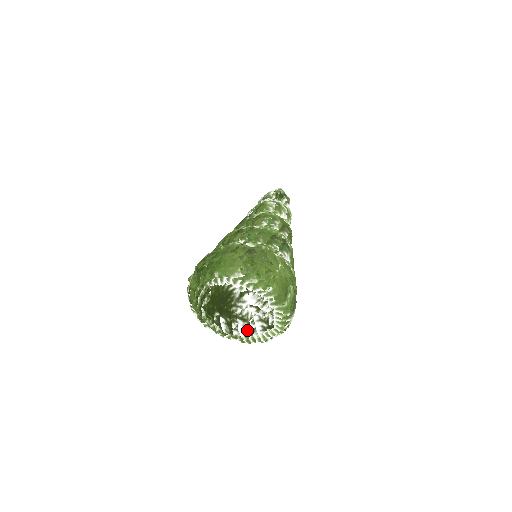
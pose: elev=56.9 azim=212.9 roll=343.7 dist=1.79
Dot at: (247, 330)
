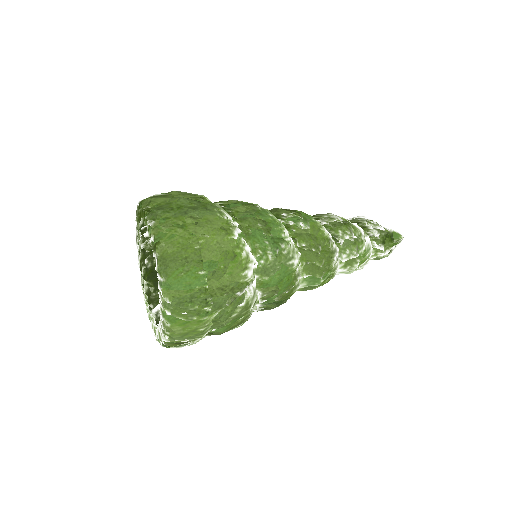
Dot at: occluded
